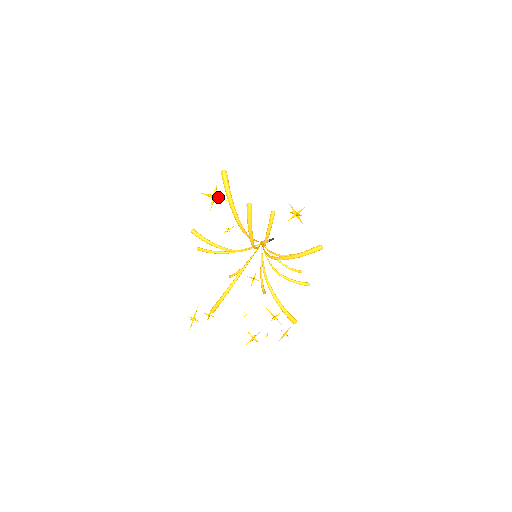
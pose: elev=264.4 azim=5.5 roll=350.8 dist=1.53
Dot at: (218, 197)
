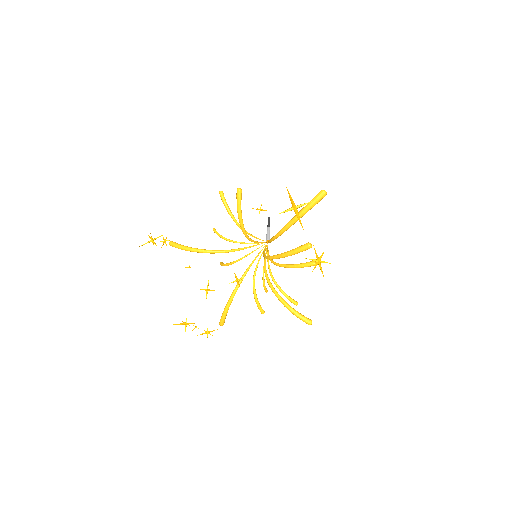
Dot at: occluded
